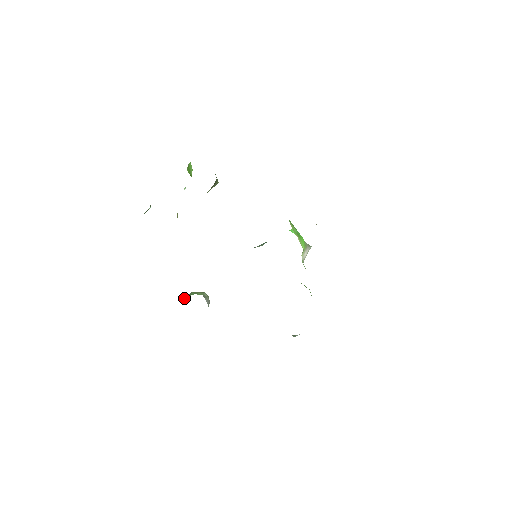
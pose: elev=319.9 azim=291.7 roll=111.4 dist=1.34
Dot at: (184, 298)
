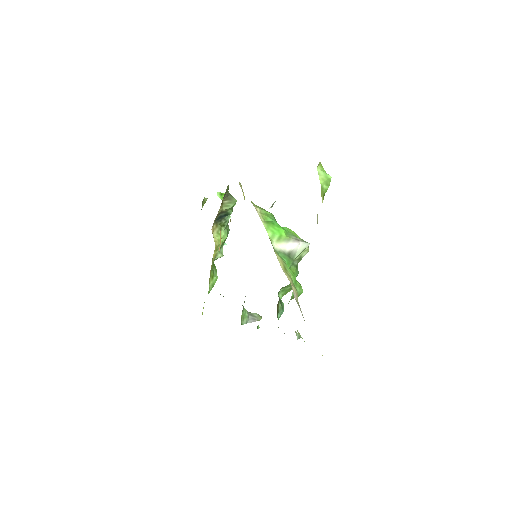
Dot at: occluded
